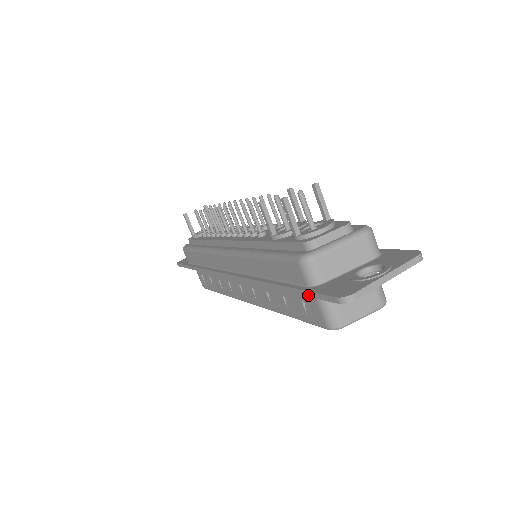
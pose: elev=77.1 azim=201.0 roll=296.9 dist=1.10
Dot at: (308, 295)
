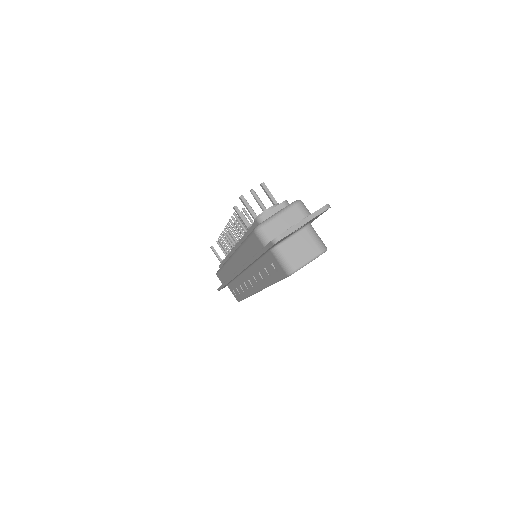
Dot at: (264, 251)
